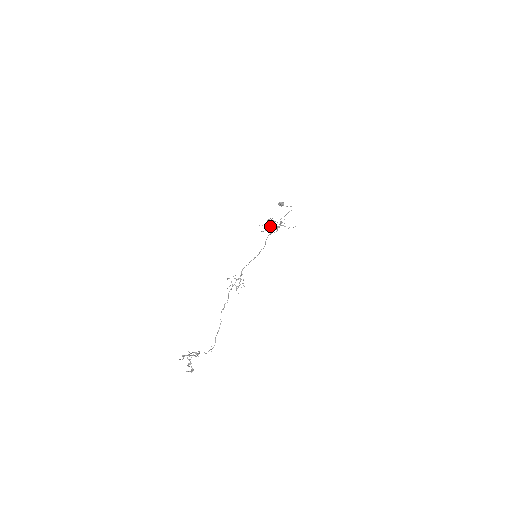
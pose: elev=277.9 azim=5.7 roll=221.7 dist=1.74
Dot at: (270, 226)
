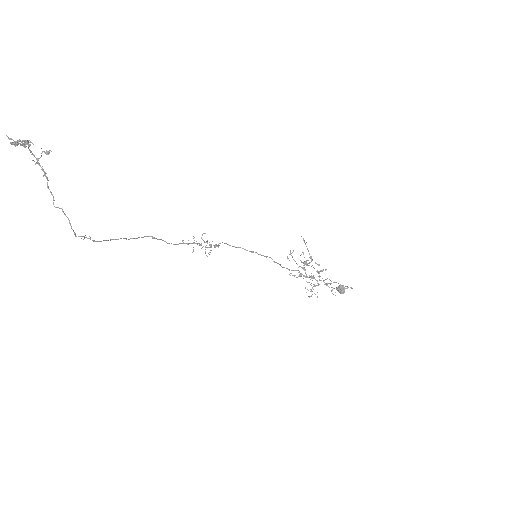
Dot at: occluded
